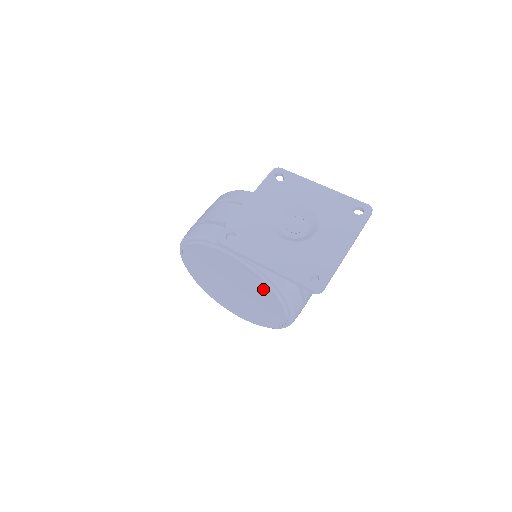
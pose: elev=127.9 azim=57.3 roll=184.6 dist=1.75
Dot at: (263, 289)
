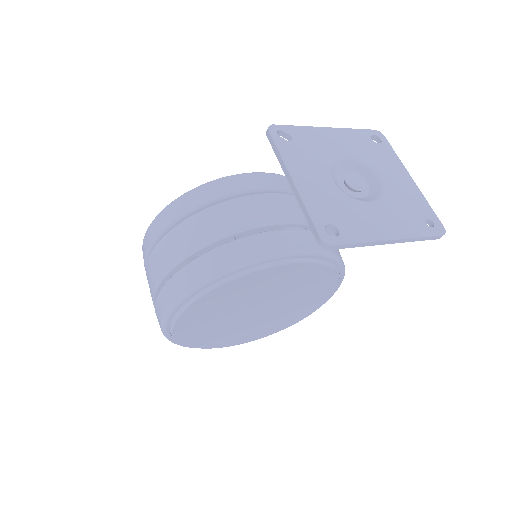
Dot at: (321, 281)
